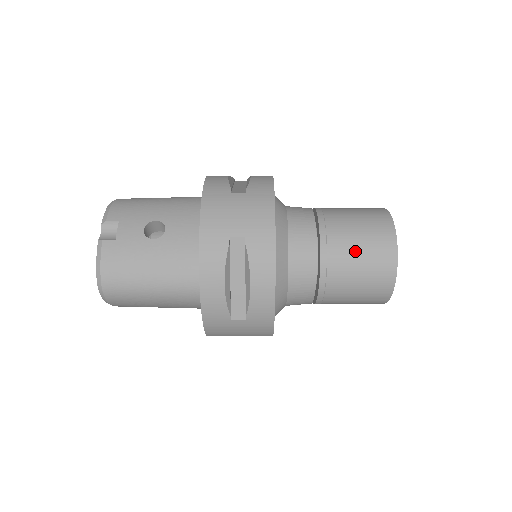
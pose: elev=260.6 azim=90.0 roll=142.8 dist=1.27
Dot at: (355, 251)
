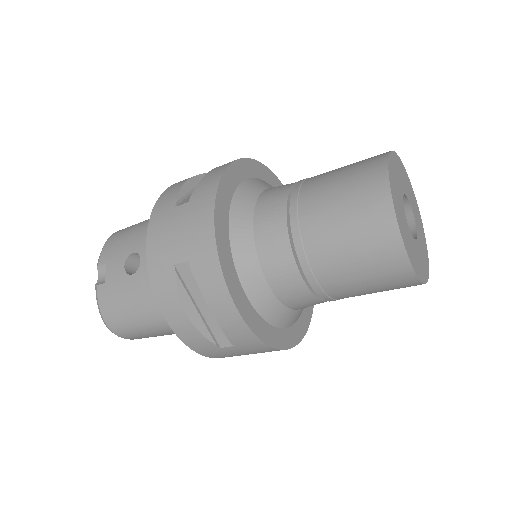
Dot at: (338, 235)
